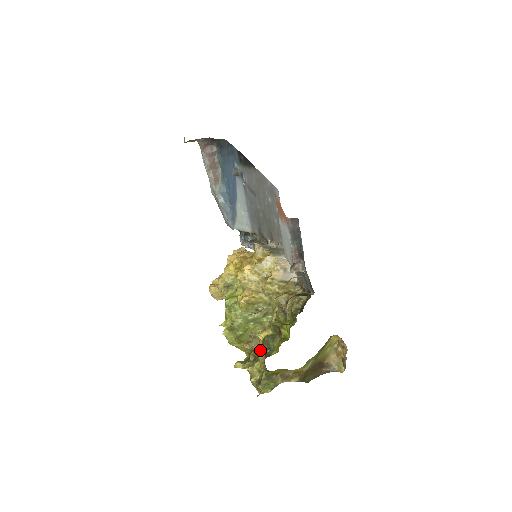
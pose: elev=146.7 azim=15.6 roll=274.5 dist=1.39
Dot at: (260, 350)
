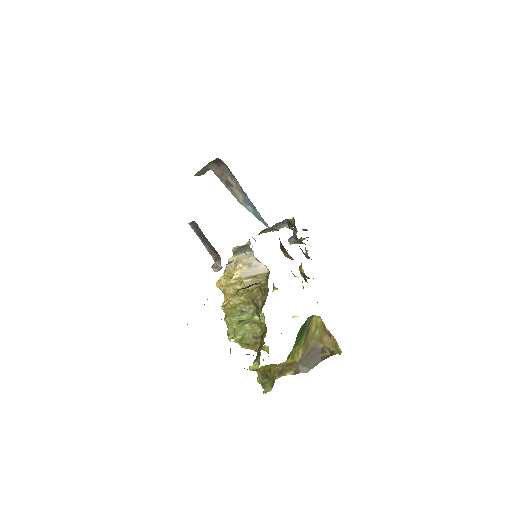
Dot at: occluded
